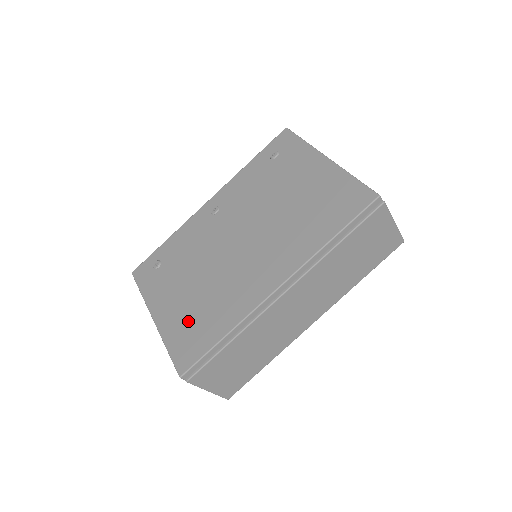
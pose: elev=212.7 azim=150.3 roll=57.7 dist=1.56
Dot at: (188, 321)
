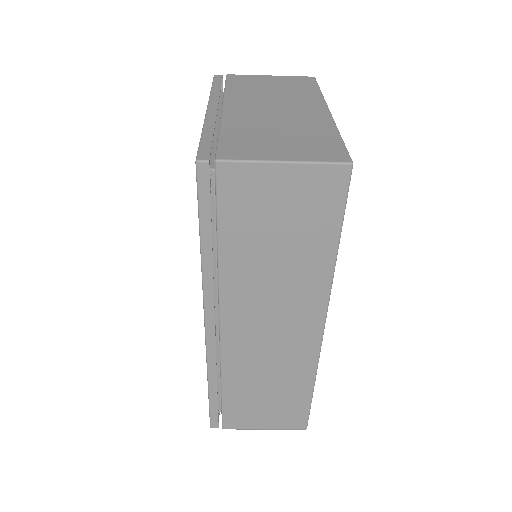
Dot at: occluded
